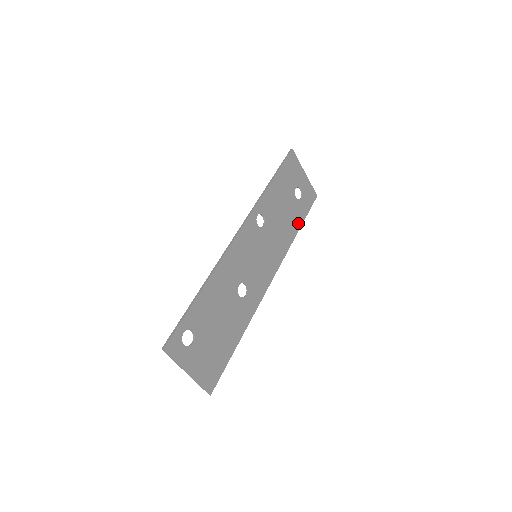
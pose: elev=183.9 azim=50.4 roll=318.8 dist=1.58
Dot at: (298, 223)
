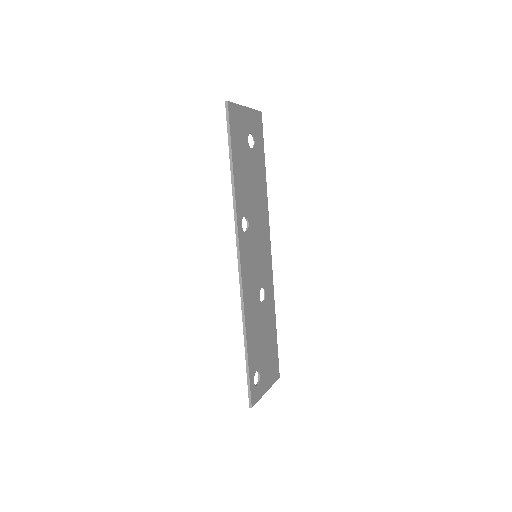
Dot at: (263, 170)
